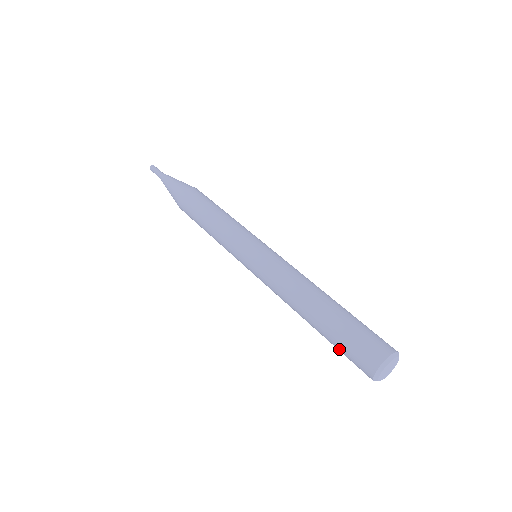
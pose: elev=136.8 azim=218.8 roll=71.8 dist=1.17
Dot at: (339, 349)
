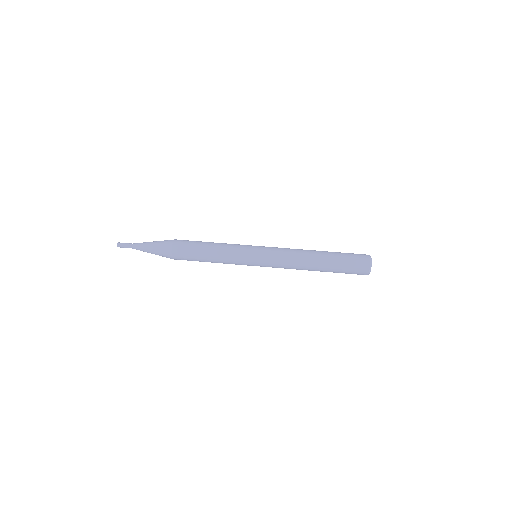
Dot at: (344, 264)
